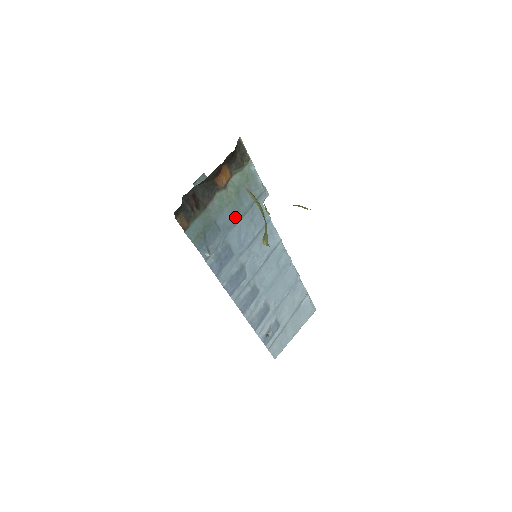
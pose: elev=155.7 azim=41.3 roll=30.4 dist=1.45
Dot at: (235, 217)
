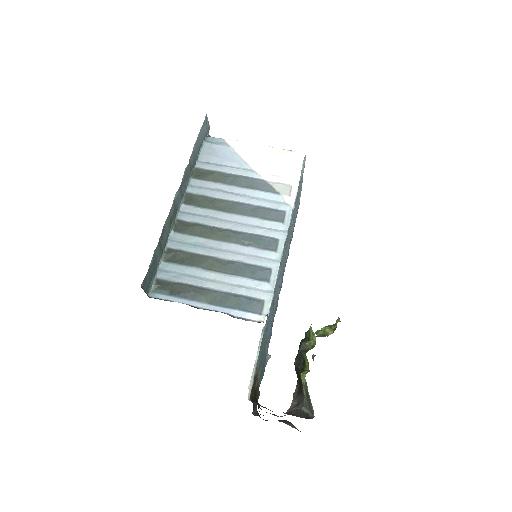
Dot at: (265, 345)
